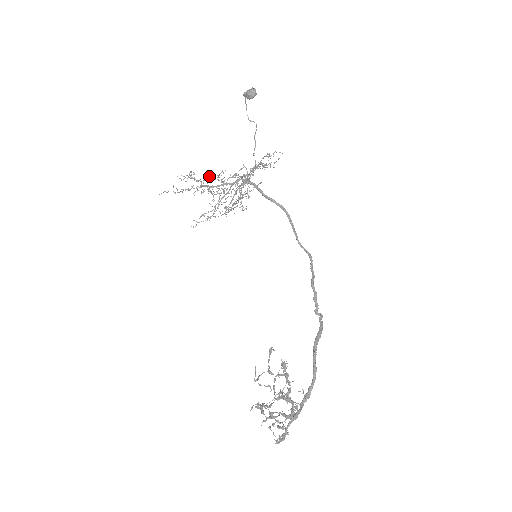
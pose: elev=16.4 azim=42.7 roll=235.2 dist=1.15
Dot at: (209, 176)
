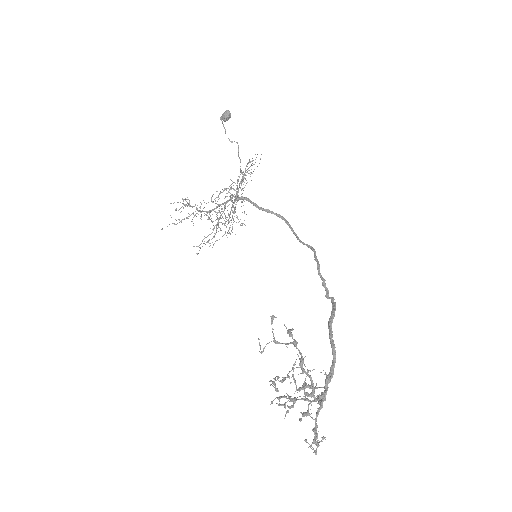
Dot at: (203, 200)
